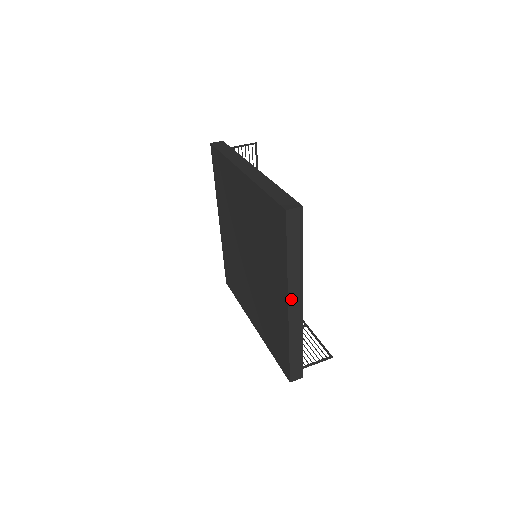
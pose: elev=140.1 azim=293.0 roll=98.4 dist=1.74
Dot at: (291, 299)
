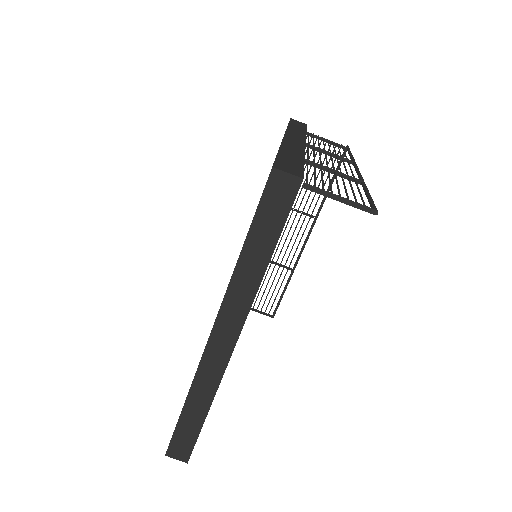
Dot at: occluded
